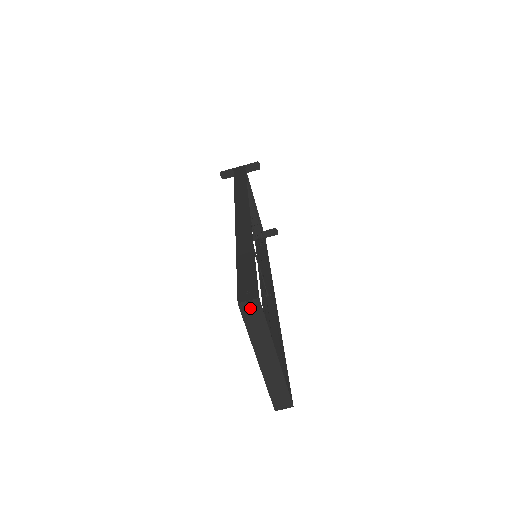
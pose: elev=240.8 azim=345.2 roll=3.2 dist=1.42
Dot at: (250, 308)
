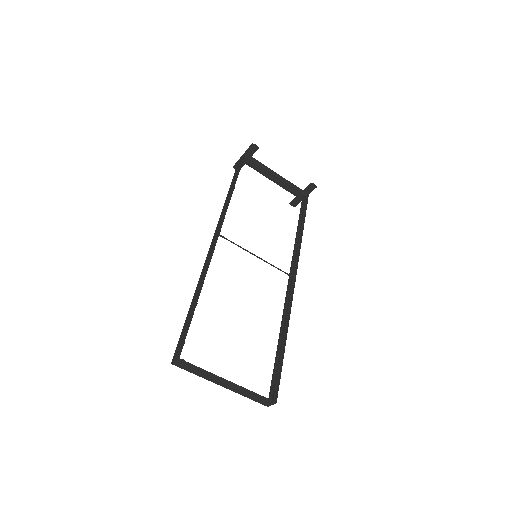
Dot at: (180, 364)
